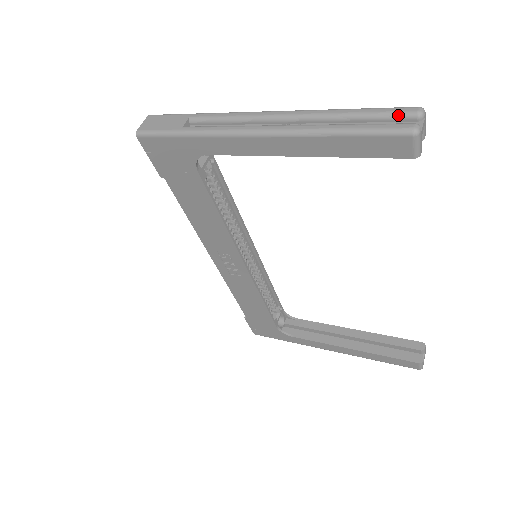
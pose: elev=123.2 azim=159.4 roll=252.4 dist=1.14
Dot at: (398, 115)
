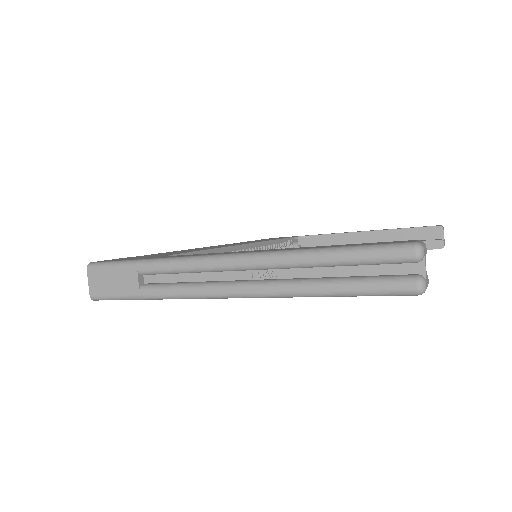
Dot at: (391, 262)
